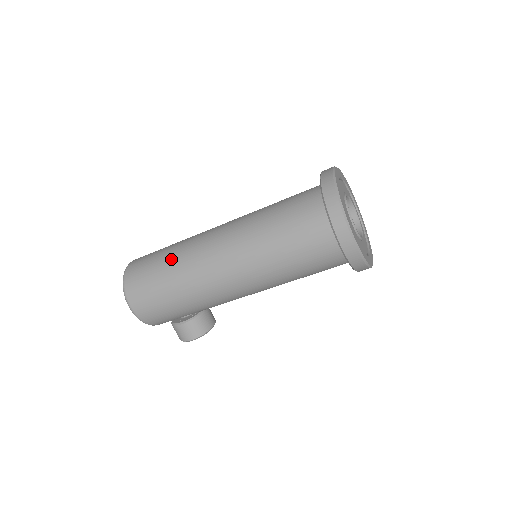
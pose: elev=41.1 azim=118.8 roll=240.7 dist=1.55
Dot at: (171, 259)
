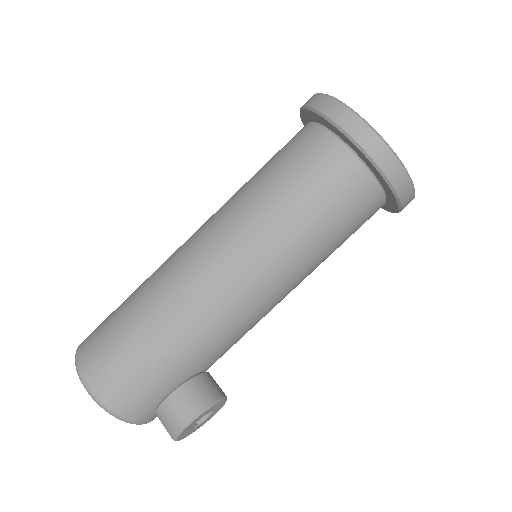
Dot at: (138, 288)
